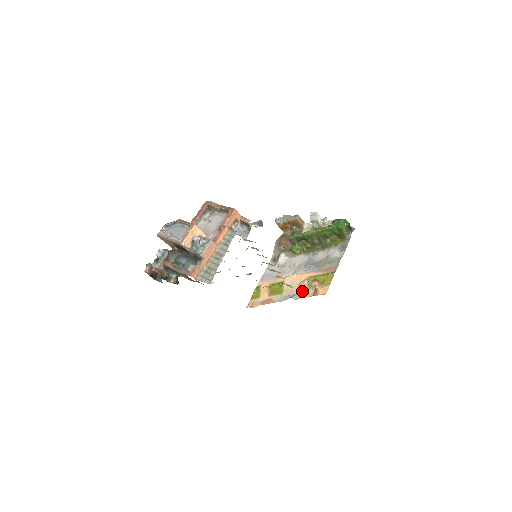
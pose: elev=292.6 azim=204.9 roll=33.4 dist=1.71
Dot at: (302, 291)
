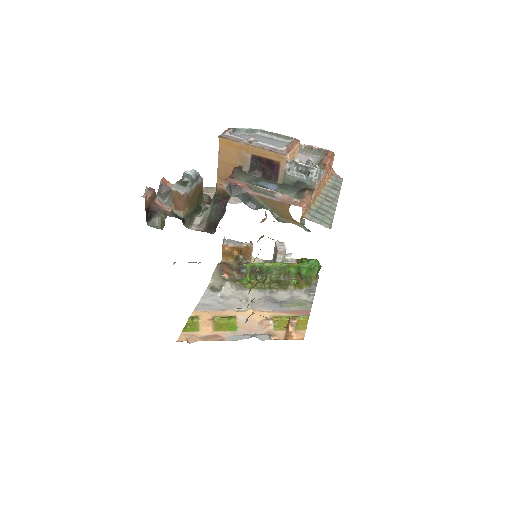
Dot at: (267, 331)
